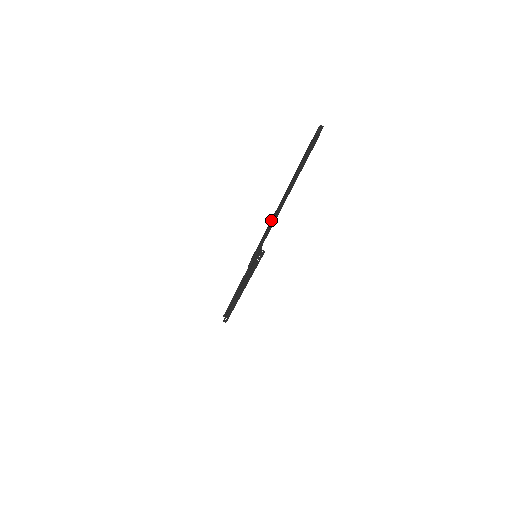
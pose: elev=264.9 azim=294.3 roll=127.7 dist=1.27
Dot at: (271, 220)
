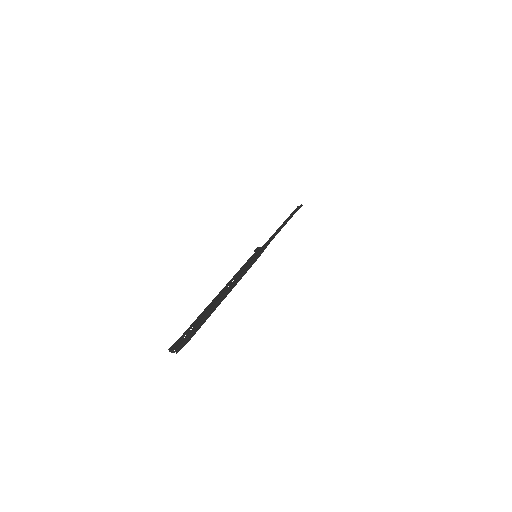
Dot at: (229, 282)
